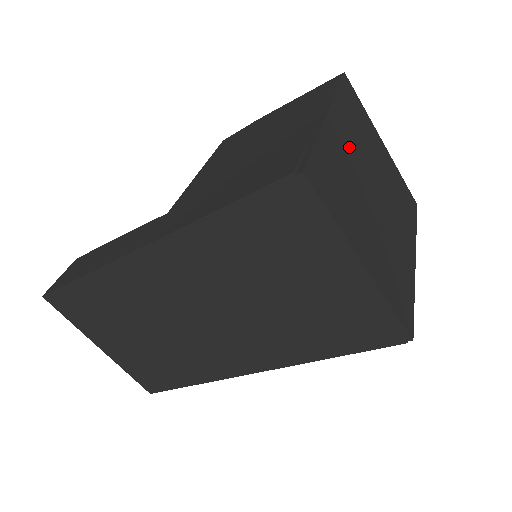
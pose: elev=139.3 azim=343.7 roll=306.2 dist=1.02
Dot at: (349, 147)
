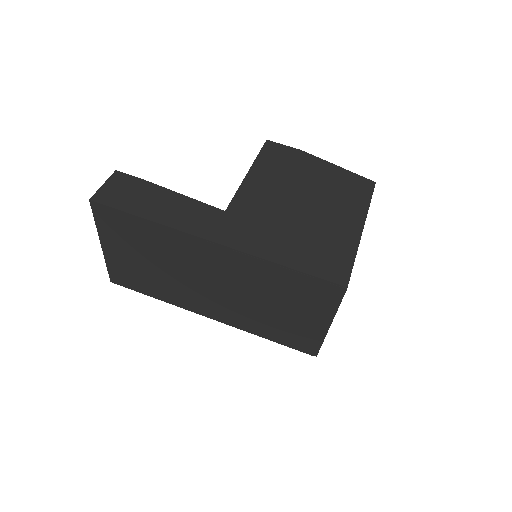
Dot at: occluded
